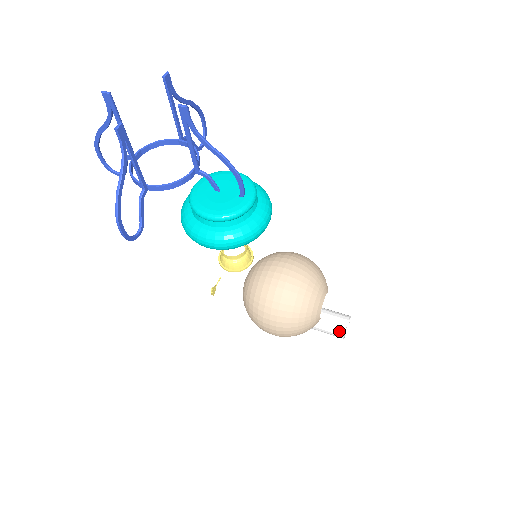
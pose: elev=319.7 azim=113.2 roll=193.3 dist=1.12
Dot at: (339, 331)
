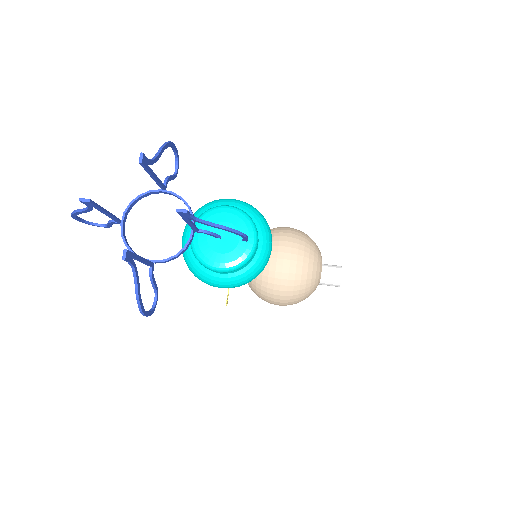
Dot at: (335, 284)
